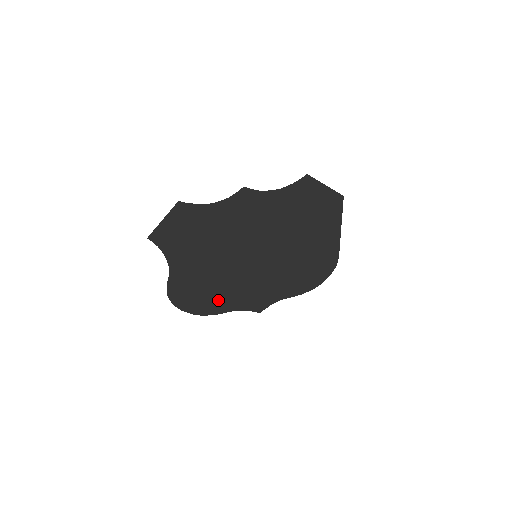
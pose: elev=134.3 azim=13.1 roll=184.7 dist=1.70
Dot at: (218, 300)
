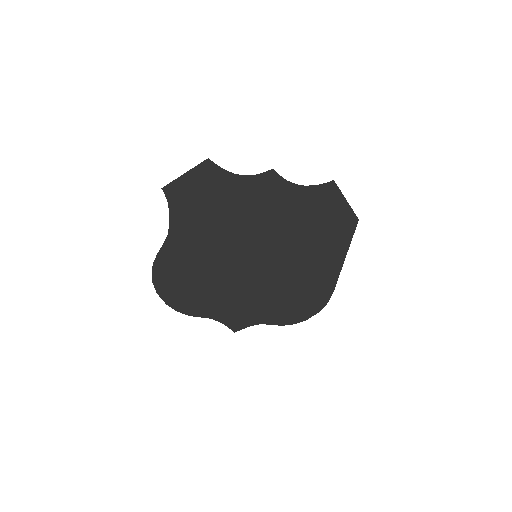
Dot at: (199, 297)
